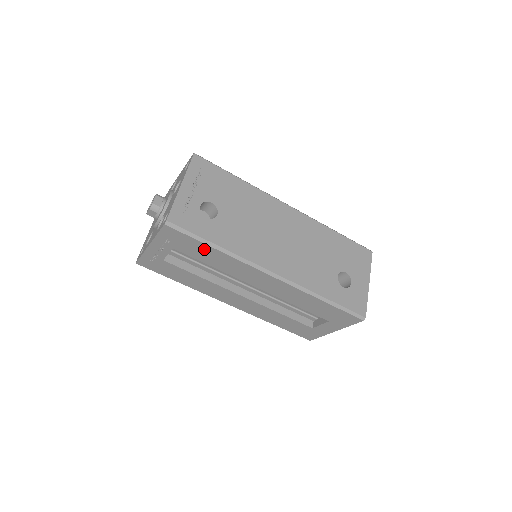
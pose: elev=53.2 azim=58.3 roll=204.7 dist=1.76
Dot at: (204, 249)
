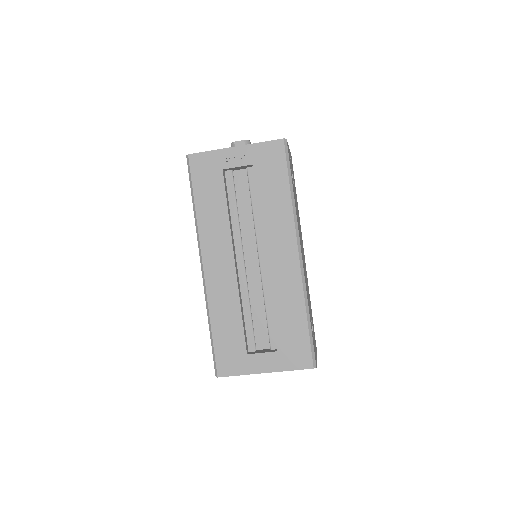
Dot at: (280, 184)
